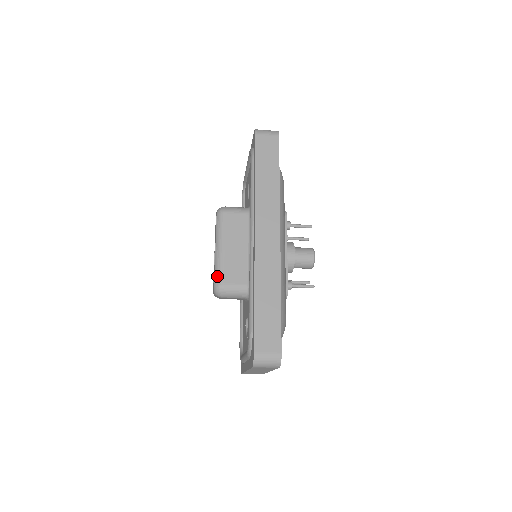
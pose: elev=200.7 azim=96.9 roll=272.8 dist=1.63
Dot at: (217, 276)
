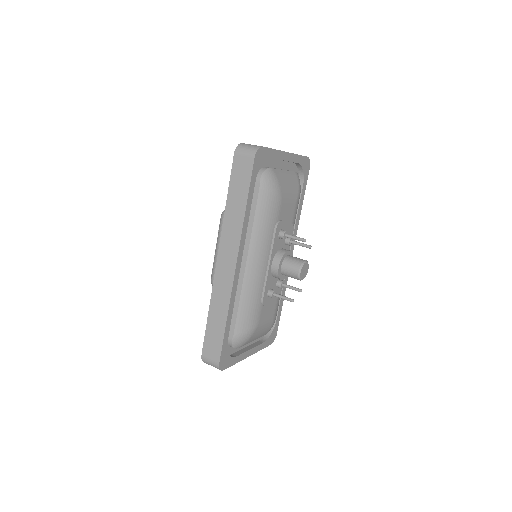
Dot at: (212, 273)
